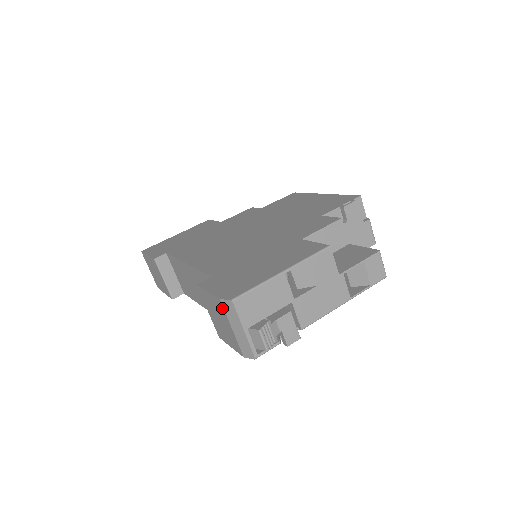
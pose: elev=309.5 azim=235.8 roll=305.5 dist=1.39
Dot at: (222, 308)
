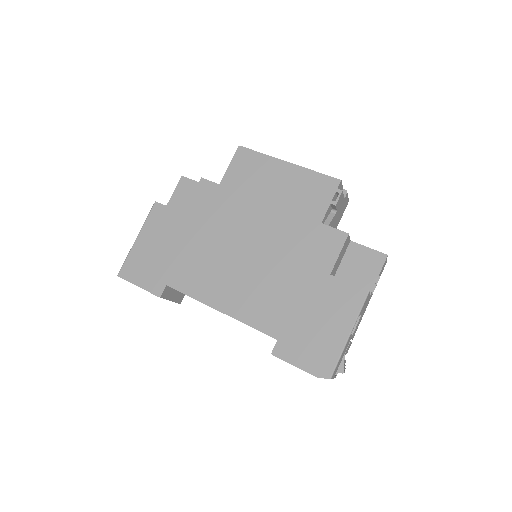
Dot at: occluded
